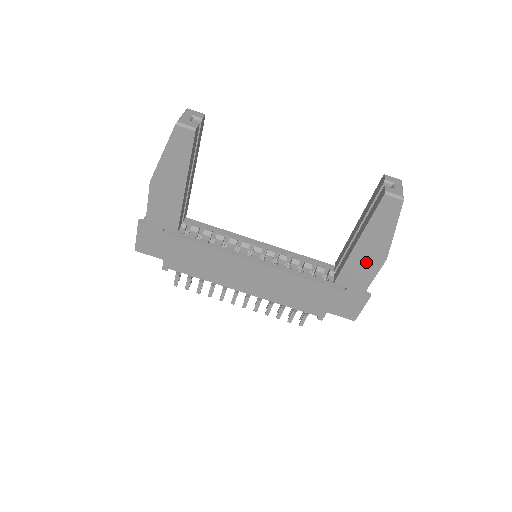
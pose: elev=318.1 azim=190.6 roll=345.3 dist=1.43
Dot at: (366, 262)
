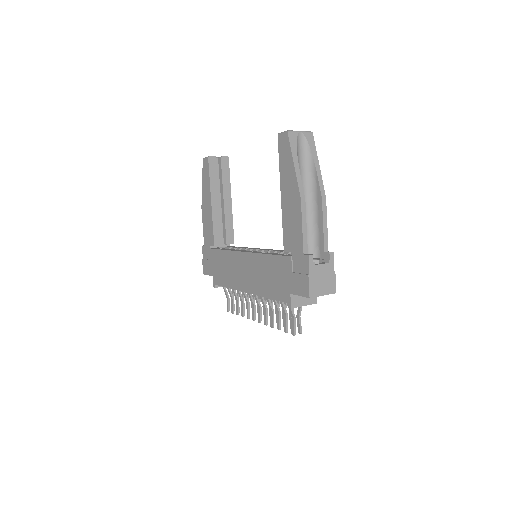
Dot at: (292, 212)
